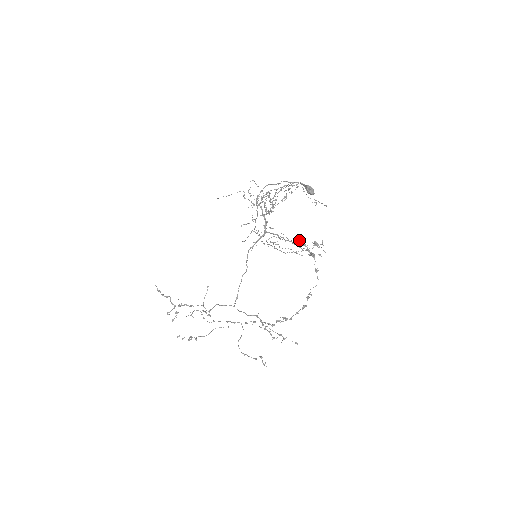
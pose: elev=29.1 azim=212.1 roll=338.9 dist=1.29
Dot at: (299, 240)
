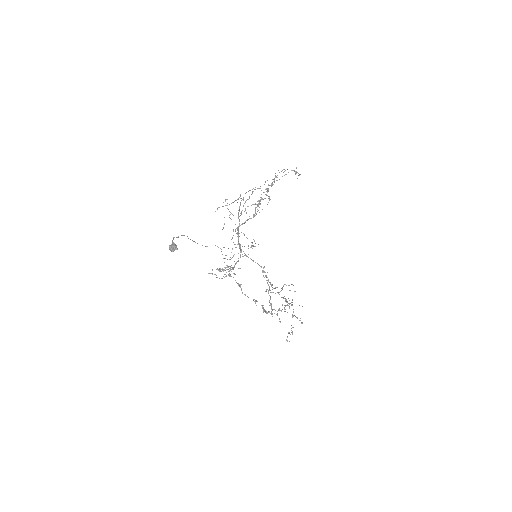
Dot at: occluded
